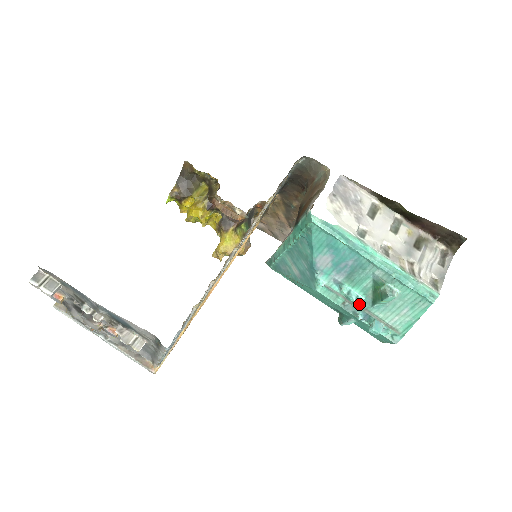
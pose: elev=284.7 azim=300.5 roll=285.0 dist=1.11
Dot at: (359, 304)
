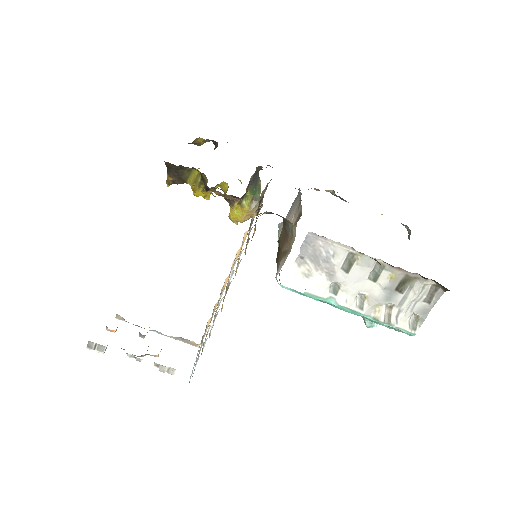
Dot at: occluded
